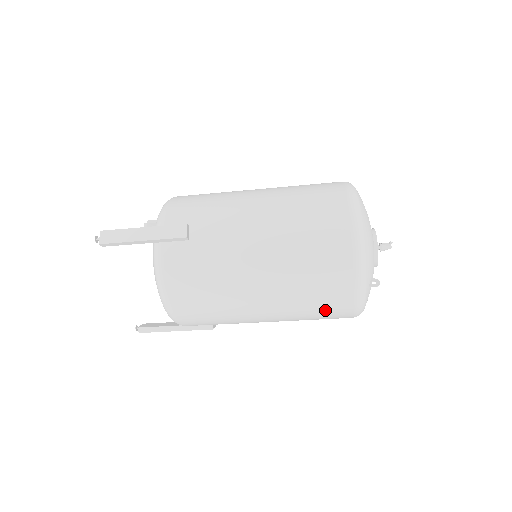
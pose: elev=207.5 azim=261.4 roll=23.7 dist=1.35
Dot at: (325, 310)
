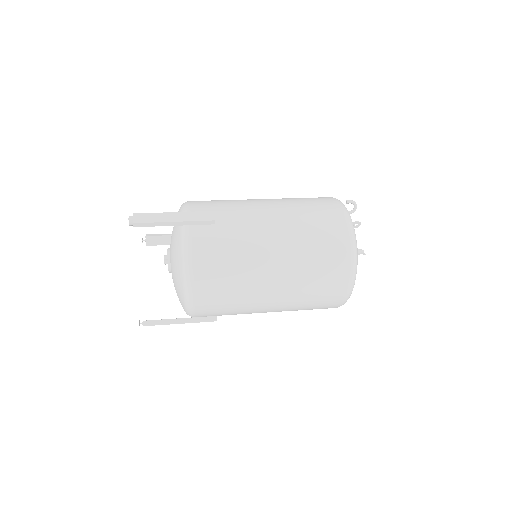
Dot at: occluded
